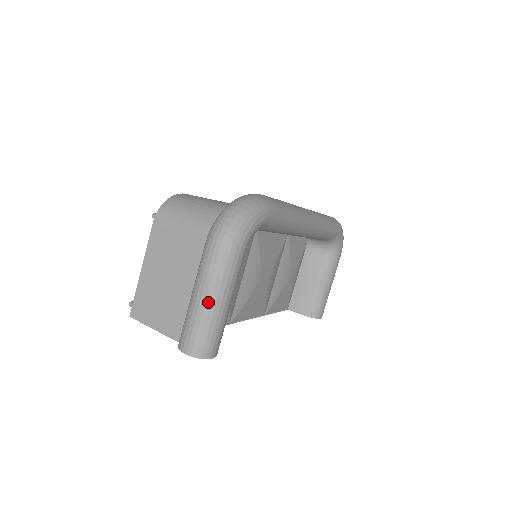
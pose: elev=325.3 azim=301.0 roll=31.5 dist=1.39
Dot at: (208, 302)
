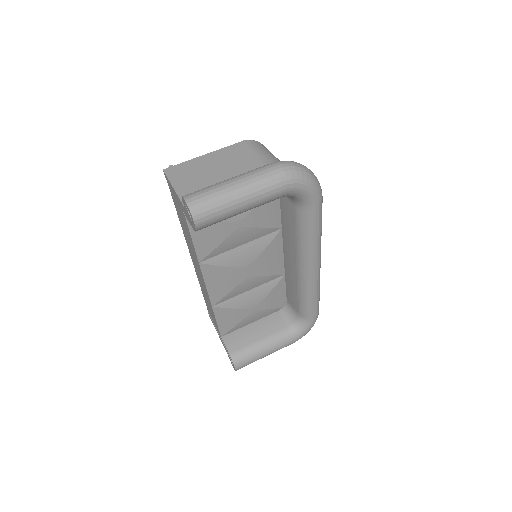
Dot at: (236, 187)
